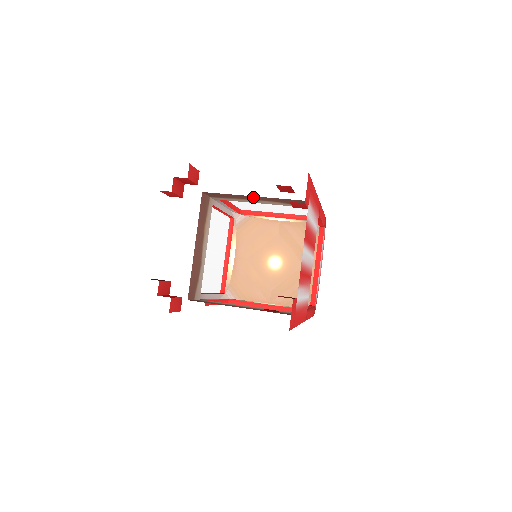
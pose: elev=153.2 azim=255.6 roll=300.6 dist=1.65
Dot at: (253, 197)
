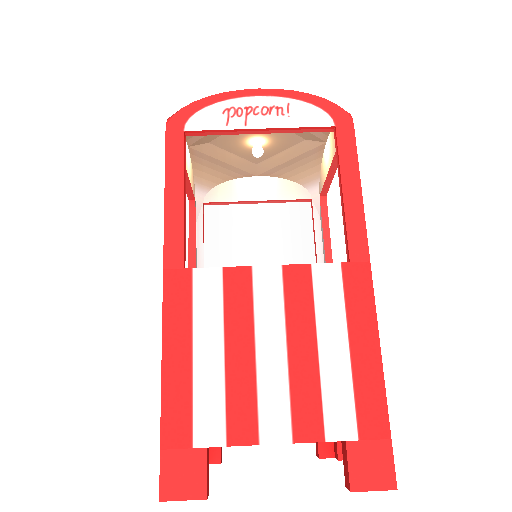
Dot at: (264, 319)
